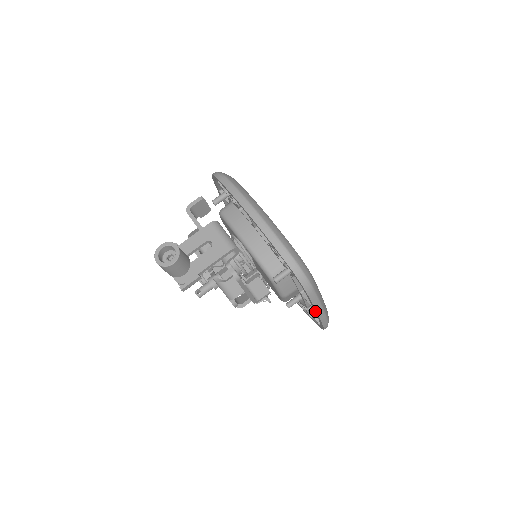
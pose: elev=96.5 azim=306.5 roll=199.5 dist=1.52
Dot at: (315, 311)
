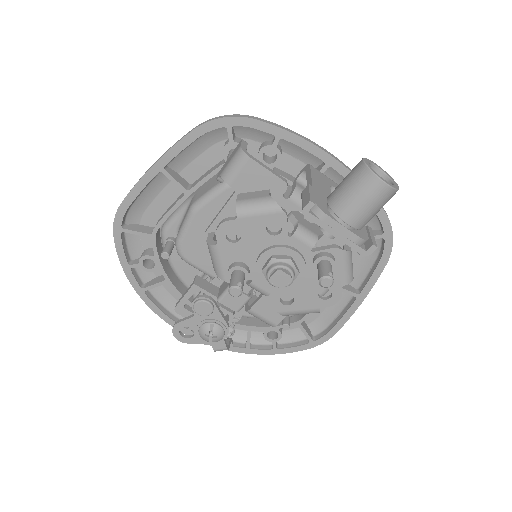
Dot at: (360, 298)
